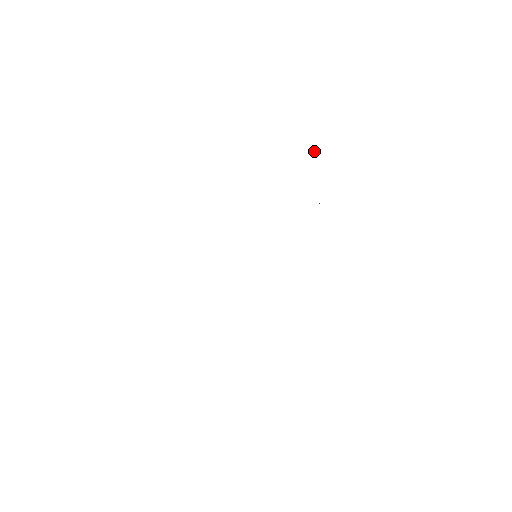
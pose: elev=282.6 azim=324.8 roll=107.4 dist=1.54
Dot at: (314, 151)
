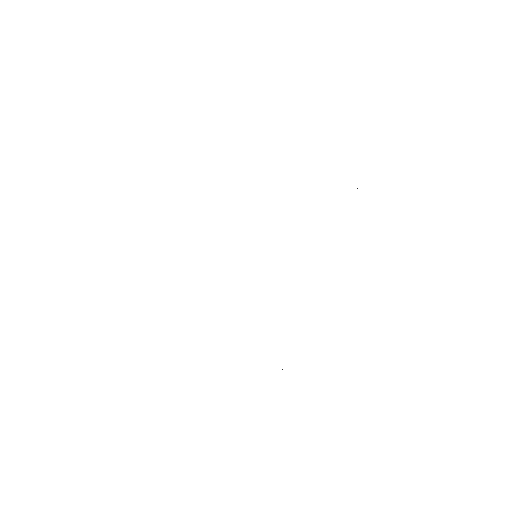
Dot at: occluded
